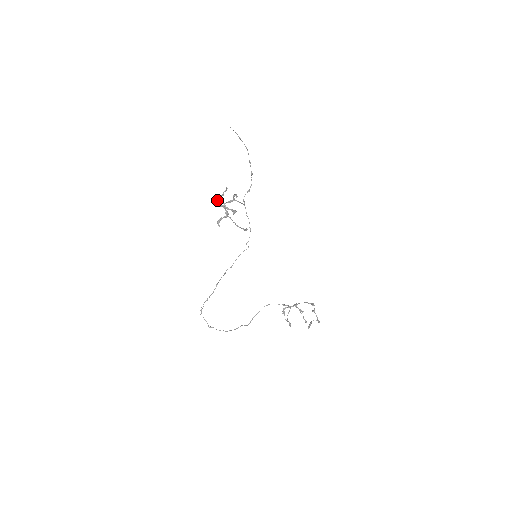
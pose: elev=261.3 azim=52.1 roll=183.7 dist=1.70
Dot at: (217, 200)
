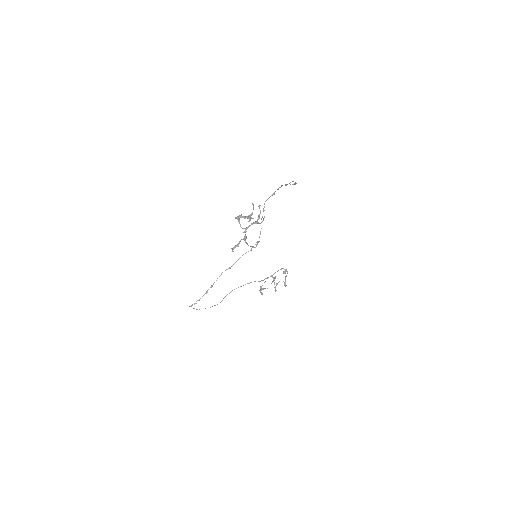
Dot at: (239, 221)
